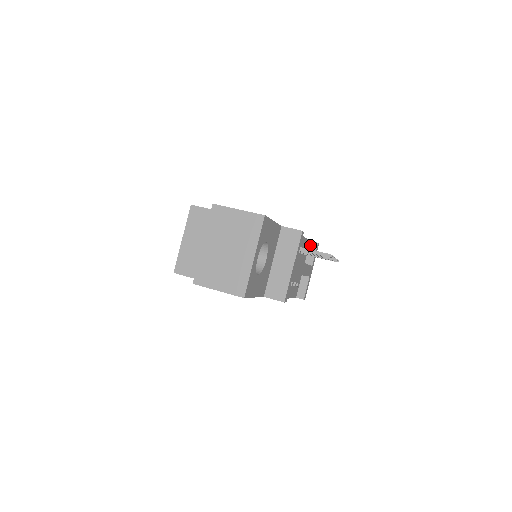
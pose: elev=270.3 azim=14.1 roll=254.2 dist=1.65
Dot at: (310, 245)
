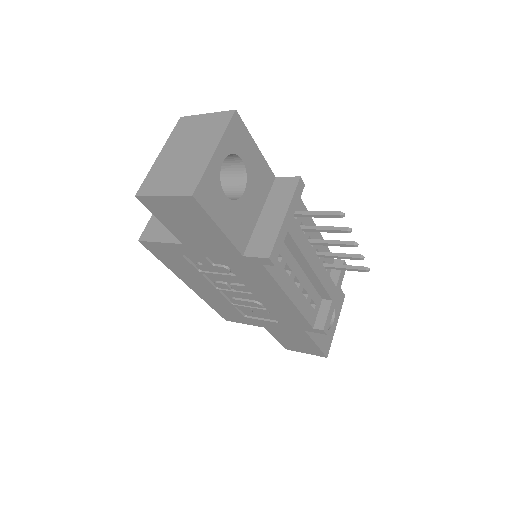
Dot at: (334, 263)
